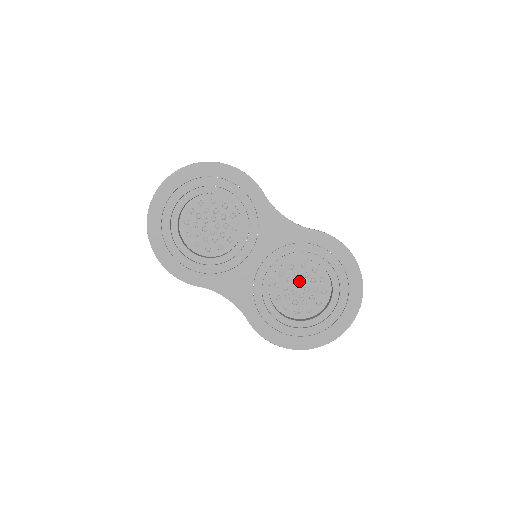
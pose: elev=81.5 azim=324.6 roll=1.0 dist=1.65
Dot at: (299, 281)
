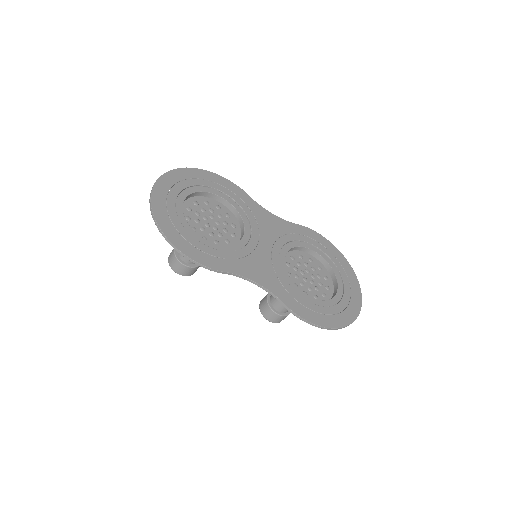
Dot at: (304, 270)
